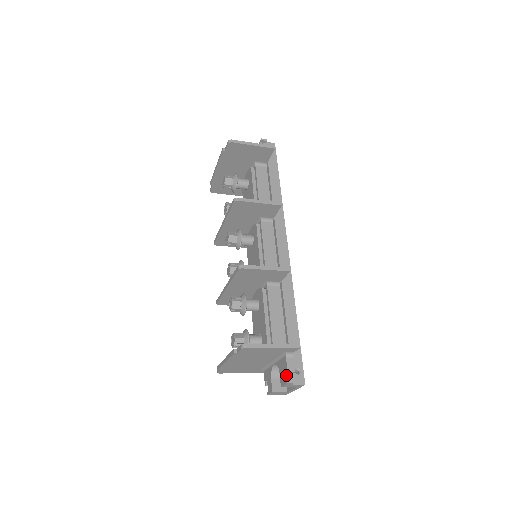
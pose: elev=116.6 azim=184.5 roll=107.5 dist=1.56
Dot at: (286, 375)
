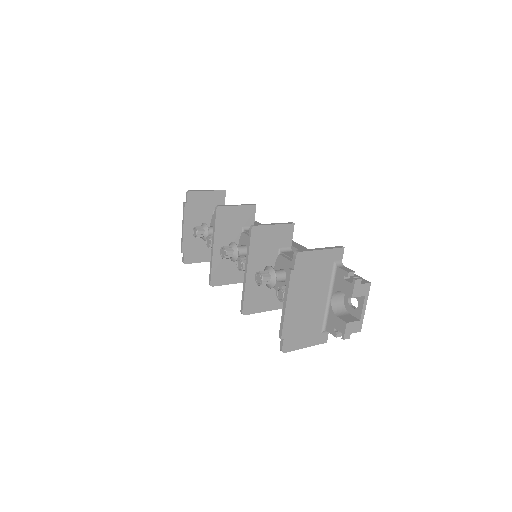
Dot at: (349, 281)
